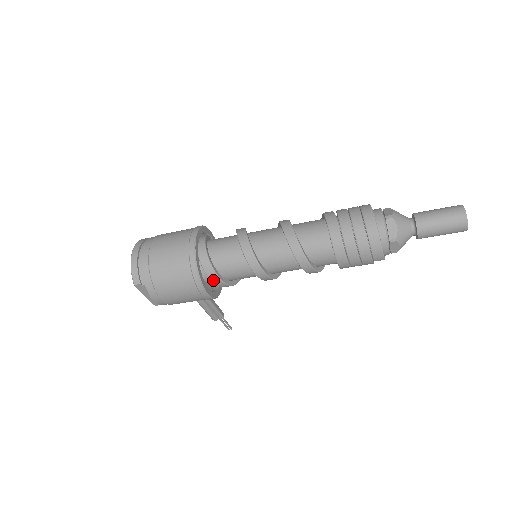
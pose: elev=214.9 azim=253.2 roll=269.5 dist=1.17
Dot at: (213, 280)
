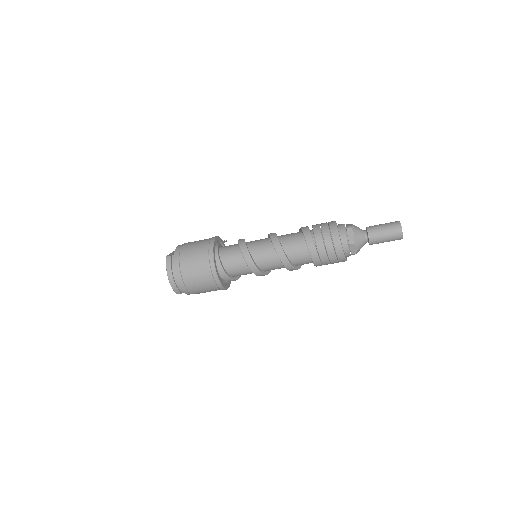
Dot at: occluded
